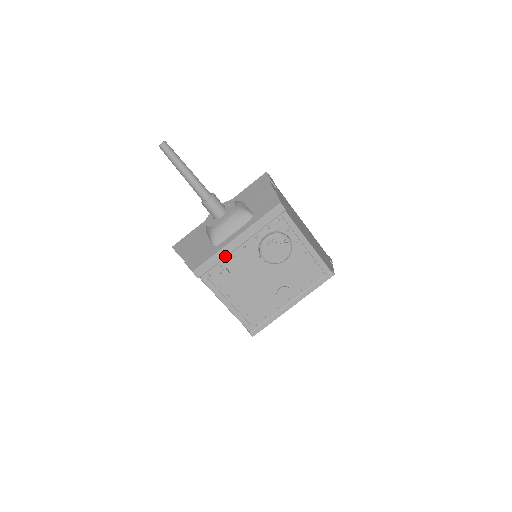
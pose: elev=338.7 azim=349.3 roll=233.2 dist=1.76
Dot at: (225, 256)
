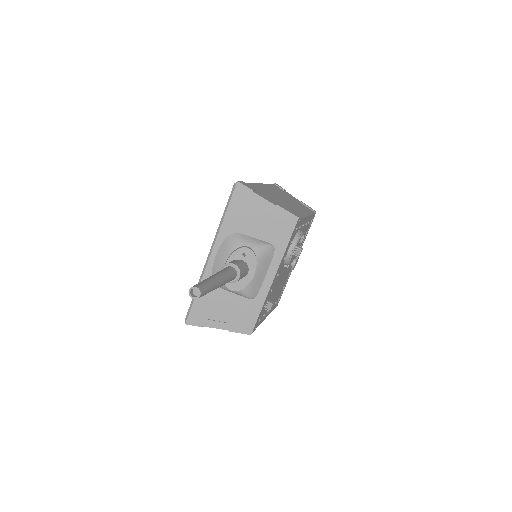
Dot at: occluded
